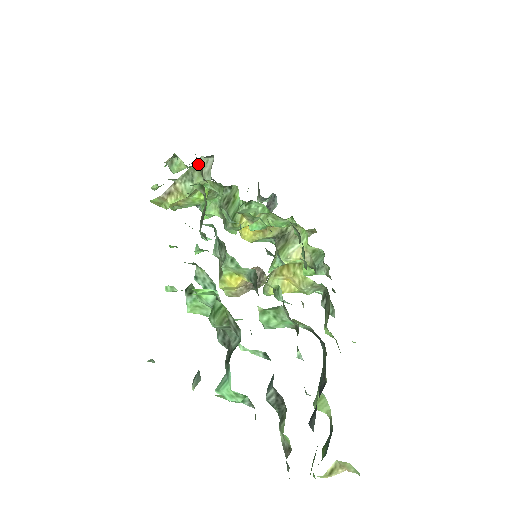
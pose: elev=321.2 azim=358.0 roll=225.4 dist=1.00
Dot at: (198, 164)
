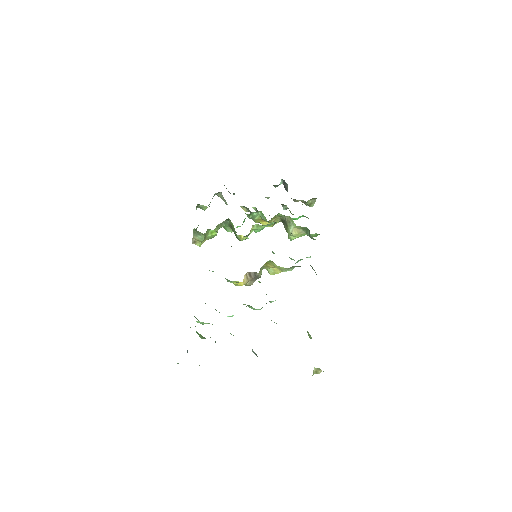
Dot at: (195, 230)
